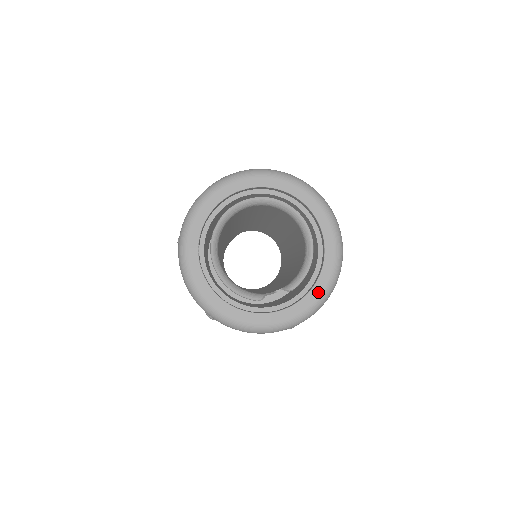
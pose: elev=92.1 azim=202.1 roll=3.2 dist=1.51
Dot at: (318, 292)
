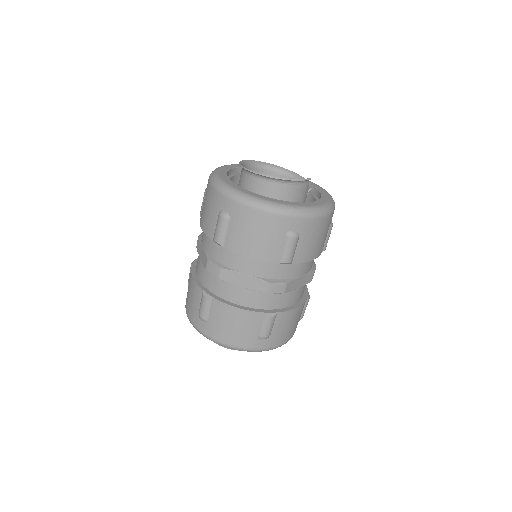
Dot at: (321, 189)
